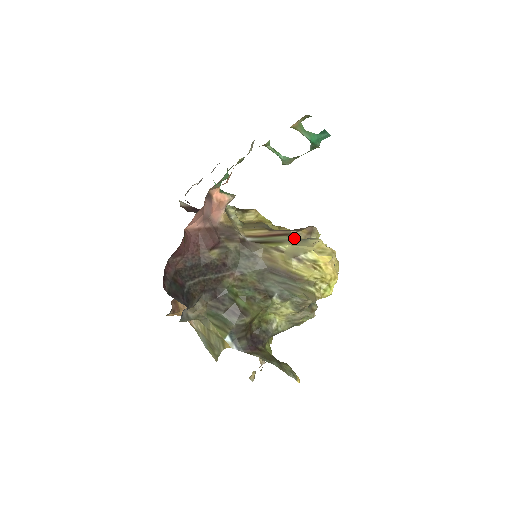
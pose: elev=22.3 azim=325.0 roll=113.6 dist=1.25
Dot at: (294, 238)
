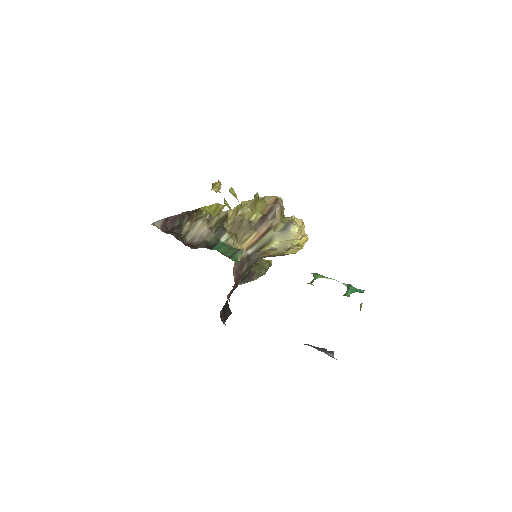
Dot at: (275, 228)
